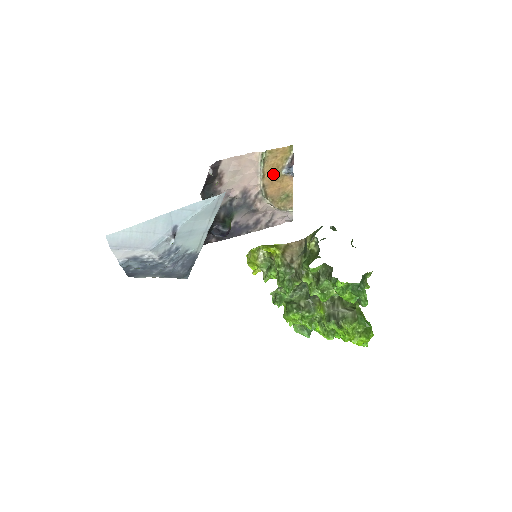
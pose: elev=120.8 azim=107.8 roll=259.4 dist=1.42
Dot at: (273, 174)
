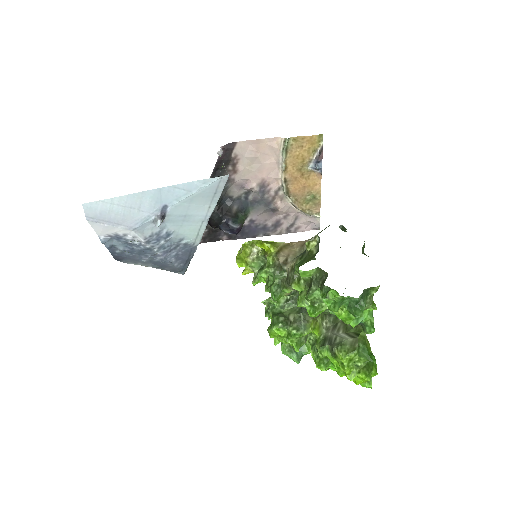
Dot at: (298, 168)
